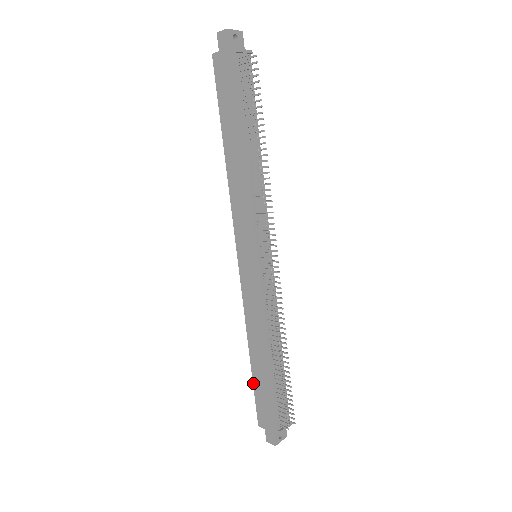
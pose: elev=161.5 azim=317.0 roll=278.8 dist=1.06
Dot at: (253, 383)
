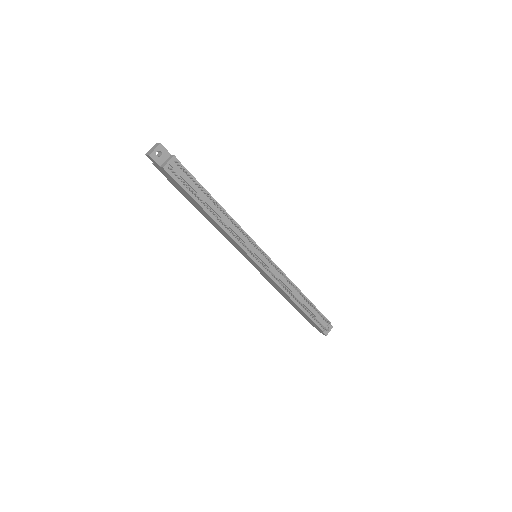
Dot at: occluded
